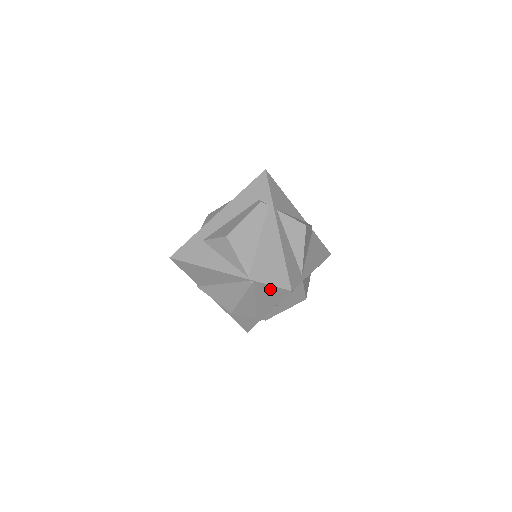
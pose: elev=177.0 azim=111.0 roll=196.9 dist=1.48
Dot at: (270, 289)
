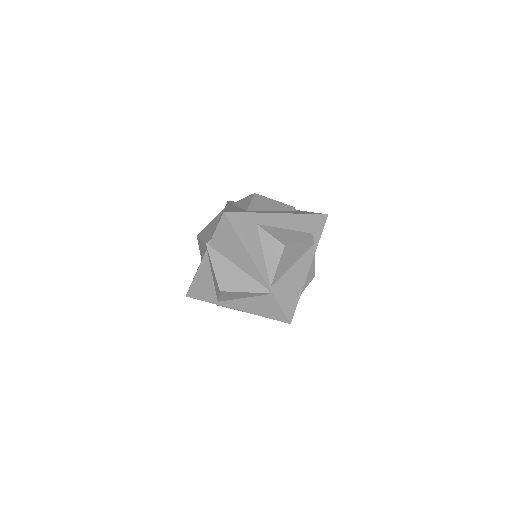
Dot at: (275, 307)
